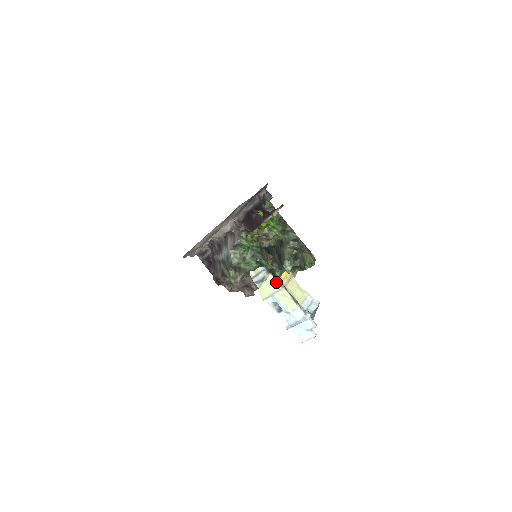
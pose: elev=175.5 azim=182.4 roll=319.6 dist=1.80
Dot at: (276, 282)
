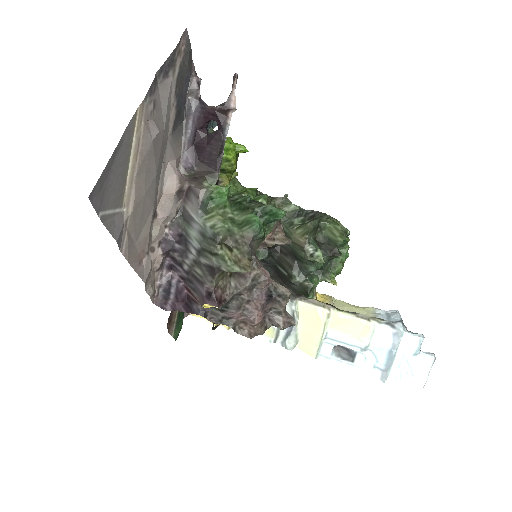
Dot at: (315, 308)
